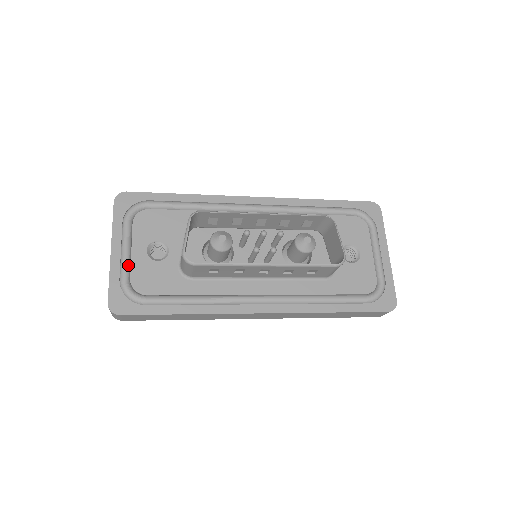
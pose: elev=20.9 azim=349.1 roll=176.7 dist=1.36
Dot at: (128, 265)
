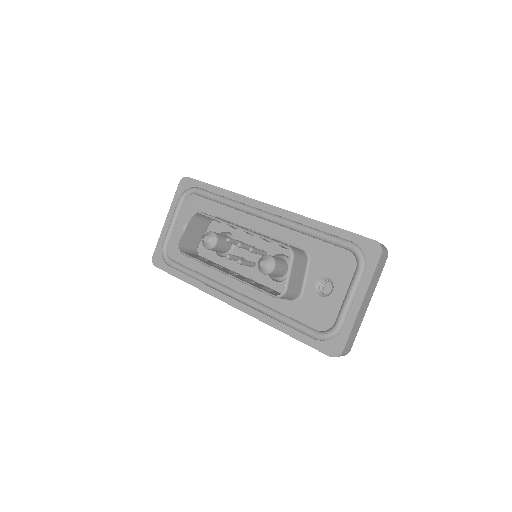
Dot at: (169, 234)
